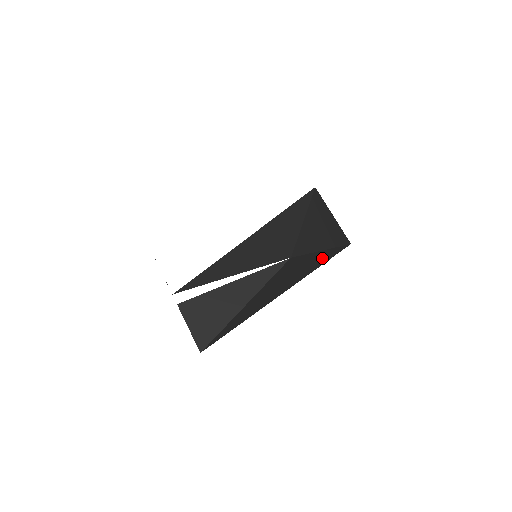
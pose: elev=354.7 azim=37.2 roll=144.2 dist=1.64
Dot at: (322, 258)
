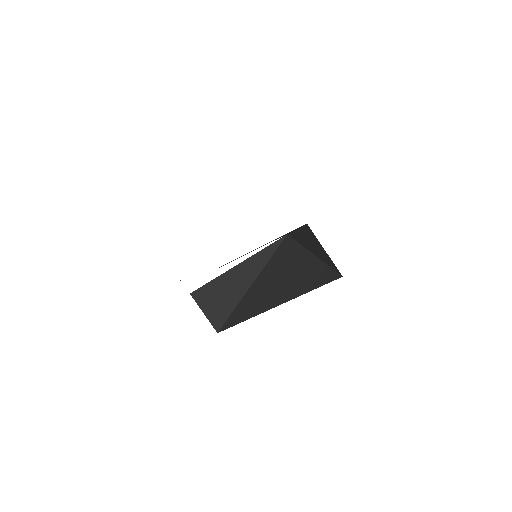
Dot at: (317, 274)
